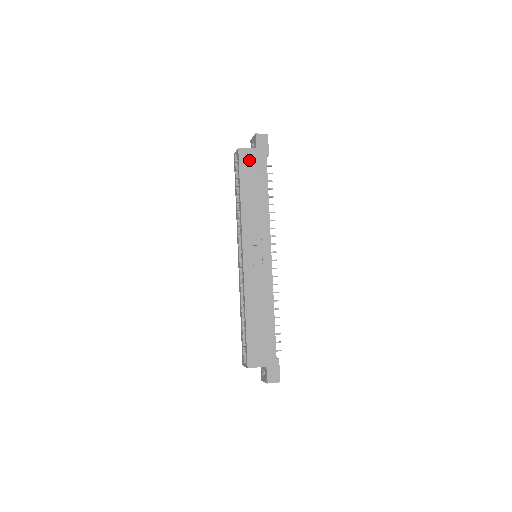
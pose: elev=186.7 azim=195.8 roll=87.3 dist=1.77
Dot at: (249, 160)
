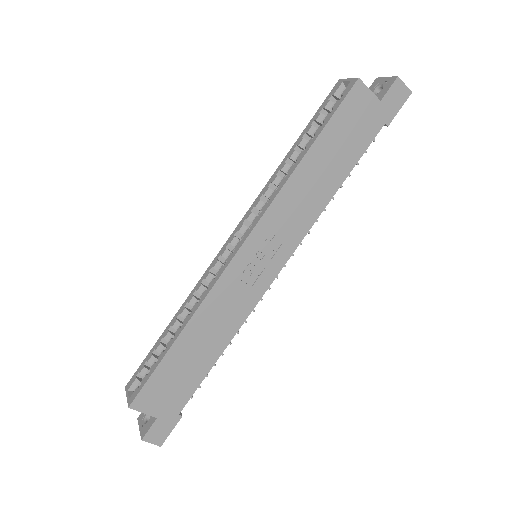
Dot at: (358, 110)
